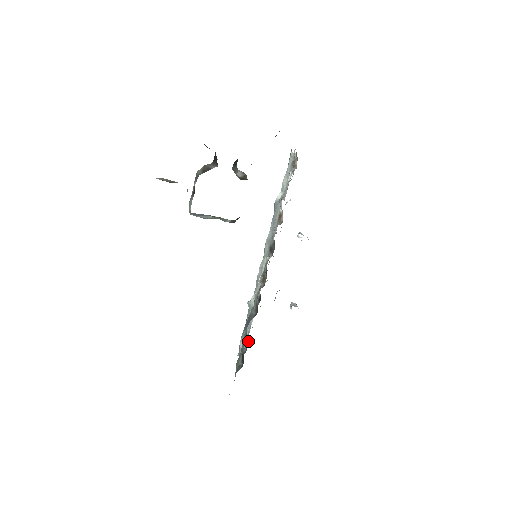
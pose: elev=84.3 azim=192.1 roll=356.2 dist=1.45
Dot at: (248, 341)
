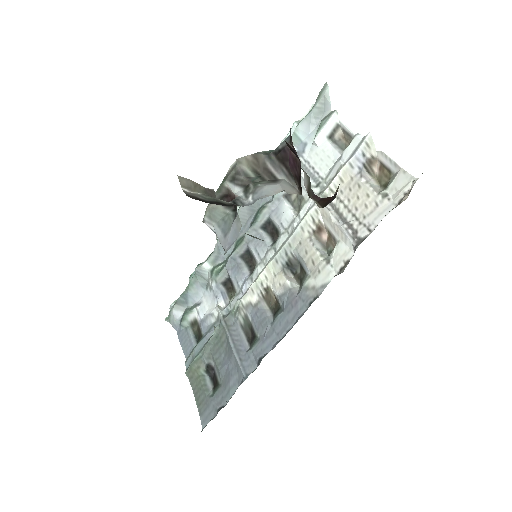
Dot at: occluded
